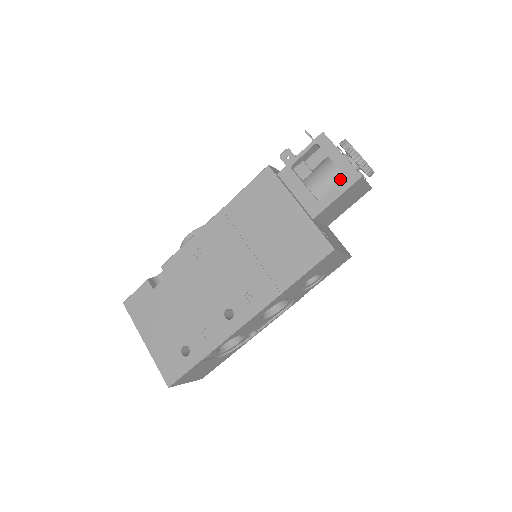
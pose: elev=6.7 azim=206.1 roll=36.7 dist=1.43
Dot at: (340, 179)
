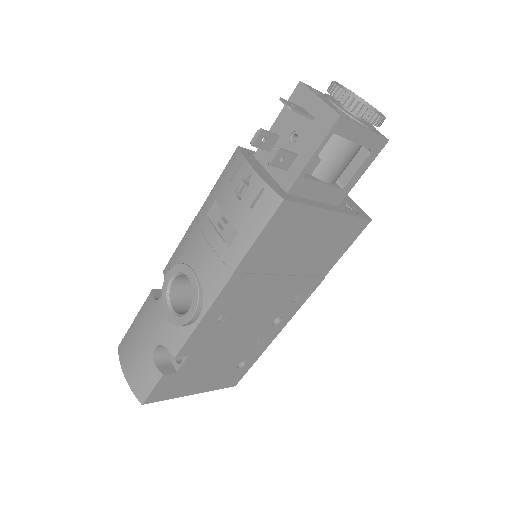
Dot at: (358, 151)
